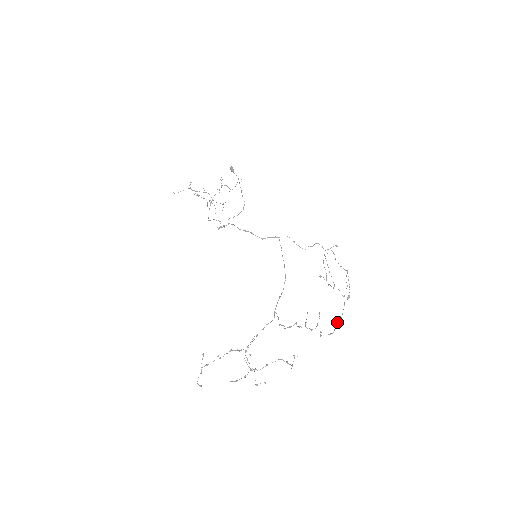
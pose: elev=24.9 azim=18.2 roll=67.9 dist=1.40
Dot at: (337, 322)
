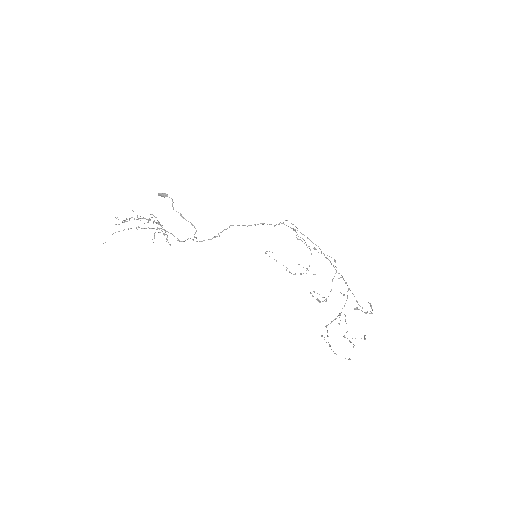
Dot at: (344, 280)
